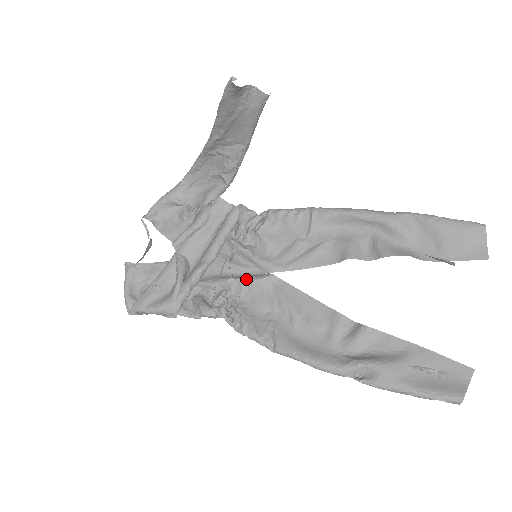
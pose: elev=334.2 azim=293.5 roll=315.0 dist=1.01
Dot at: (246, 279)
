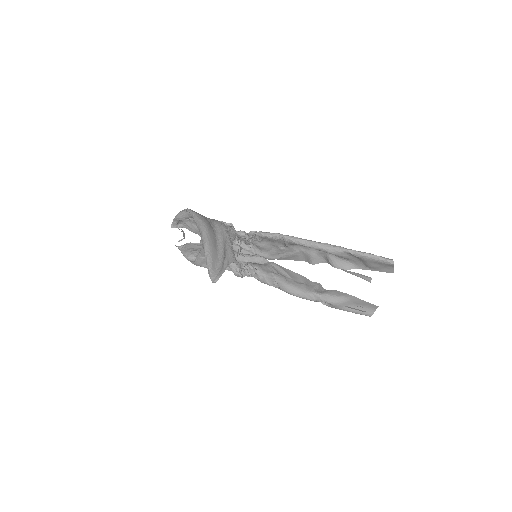
Dot at: (254, 263)
